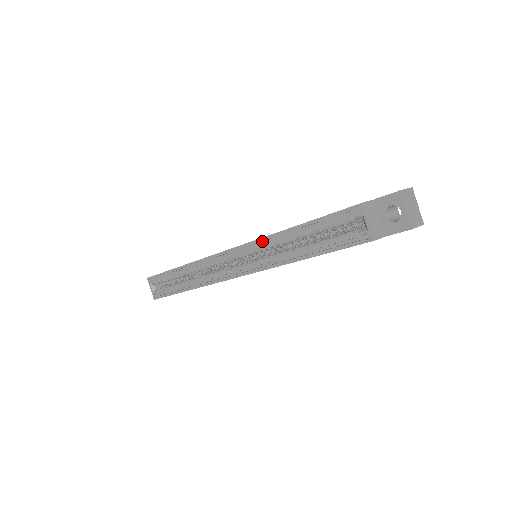
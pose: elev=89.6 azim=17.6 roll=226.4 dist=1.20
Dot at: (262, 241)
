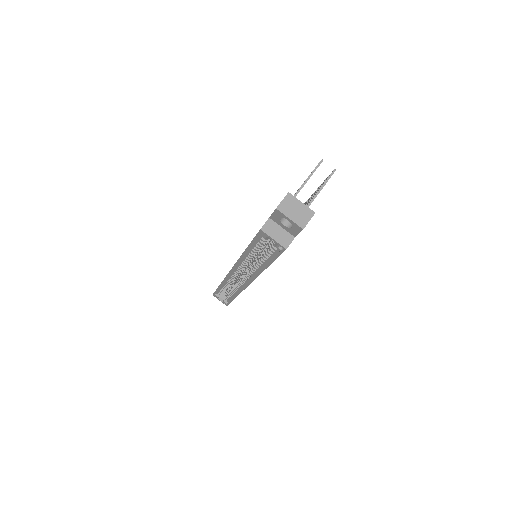
Dot at: (240, 261)
